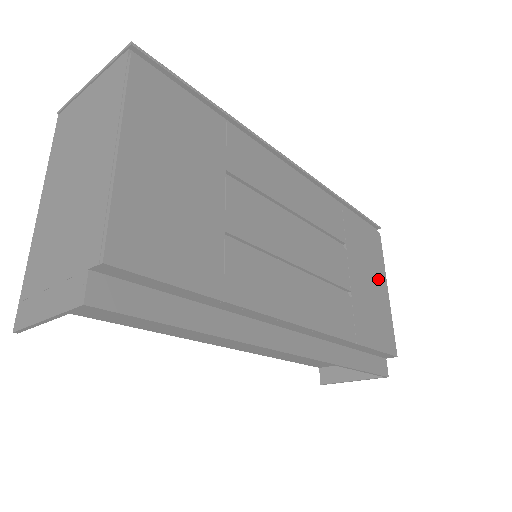
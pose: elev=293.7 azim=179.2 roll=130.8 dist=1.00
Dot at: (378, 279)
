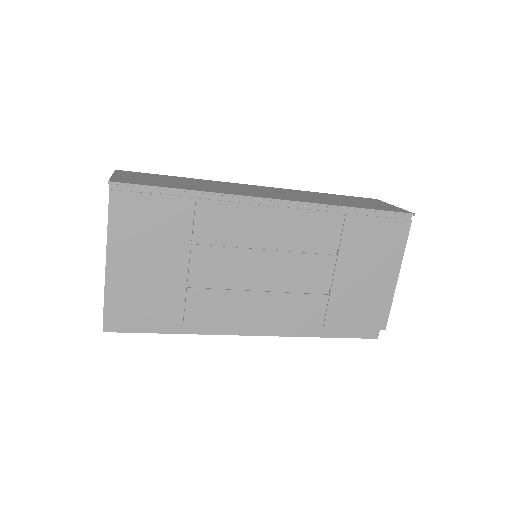
Dot at: (384, 269)
